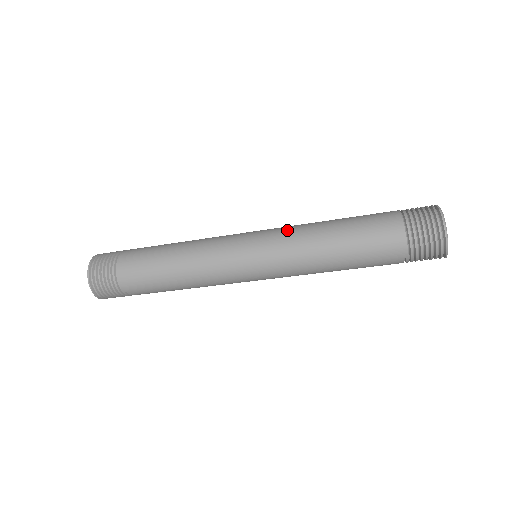
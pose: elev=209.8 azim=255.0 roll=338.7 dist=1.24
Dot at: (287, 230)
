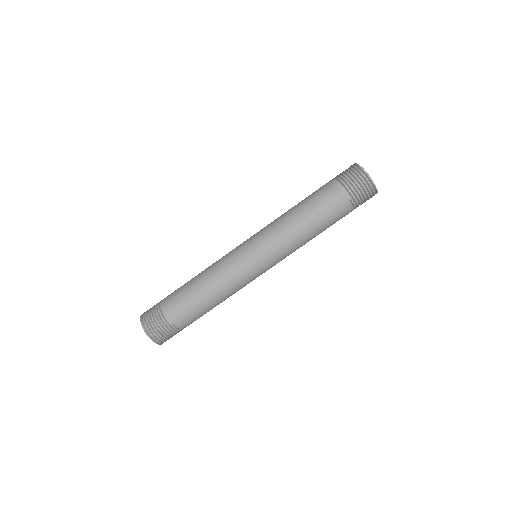
Dot at: (268, 225)
